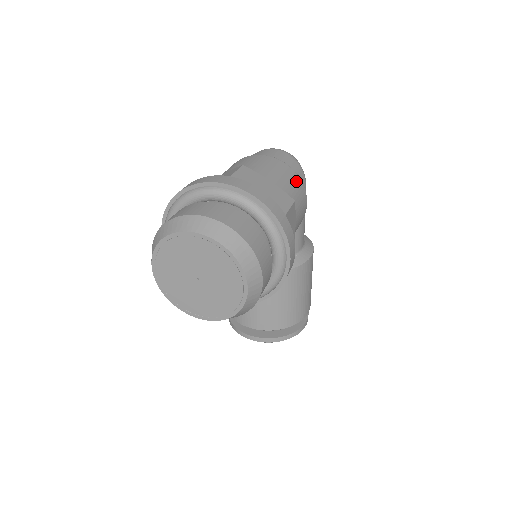
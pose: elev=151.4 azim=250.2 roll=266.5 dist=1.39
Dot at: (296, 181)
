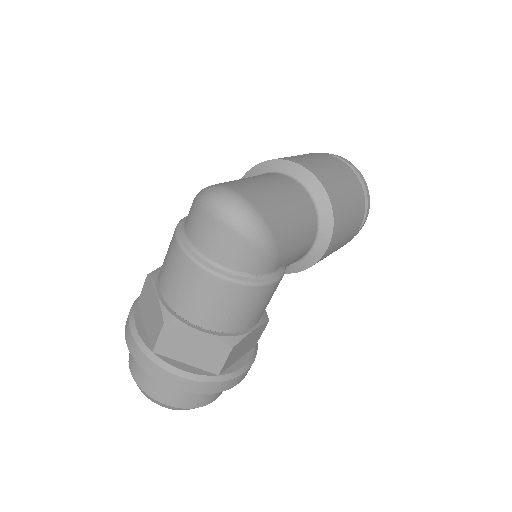
Dot at: (243, 297)
